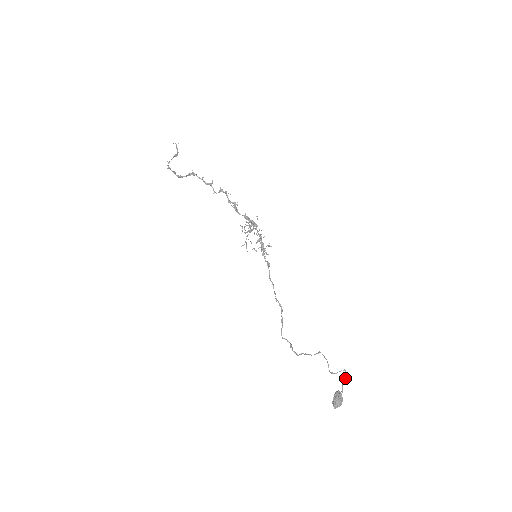
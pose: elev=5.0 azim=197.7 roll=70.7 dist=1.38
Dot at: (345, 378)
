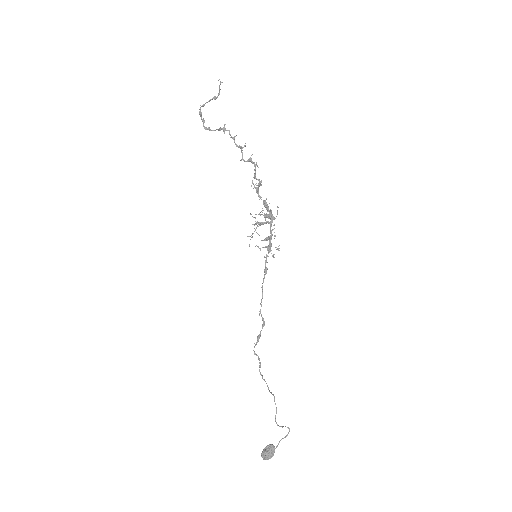
Dot at: (286, 436)
